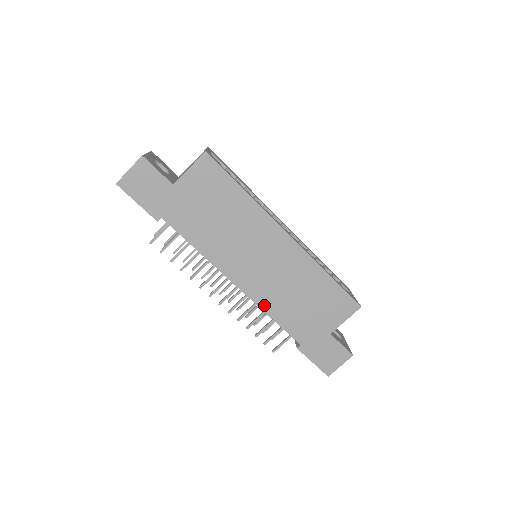
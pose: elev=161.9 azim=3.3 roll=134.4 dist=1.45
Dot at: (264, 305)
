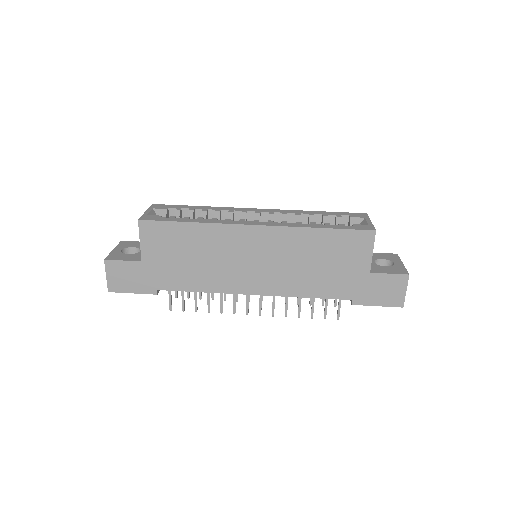
Dot at: (291, 292)
